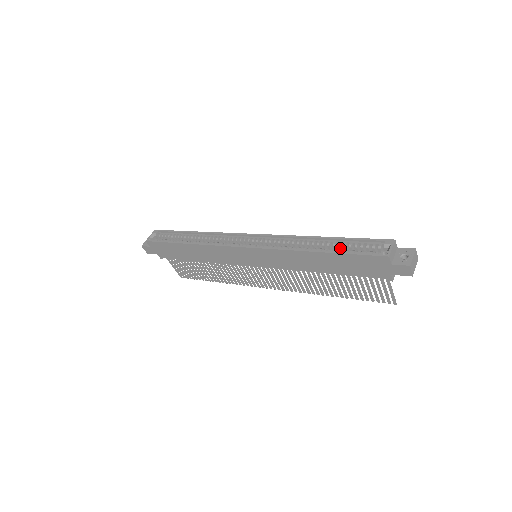
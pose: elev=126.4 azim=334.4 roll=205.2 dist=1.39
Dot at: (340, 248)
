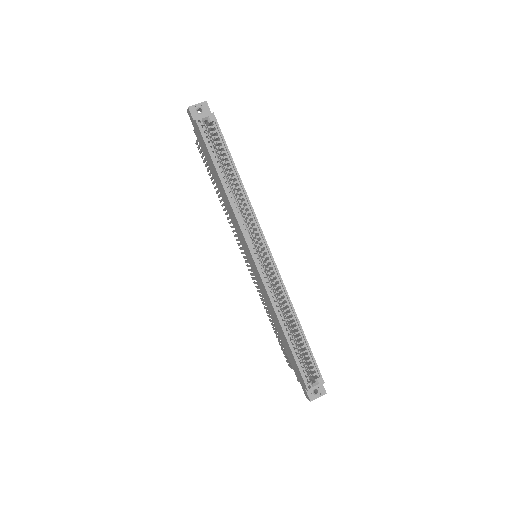
Dot at: (299, 342)
